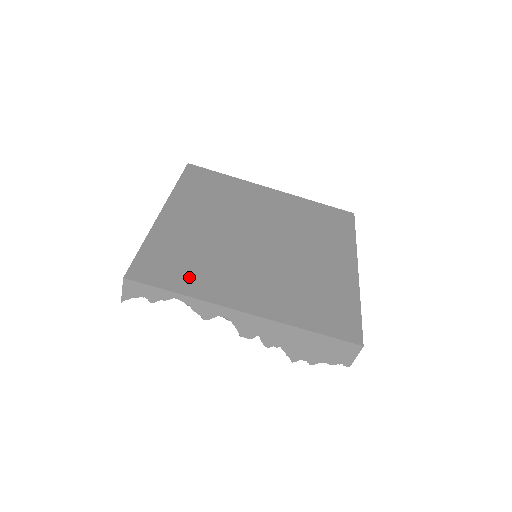
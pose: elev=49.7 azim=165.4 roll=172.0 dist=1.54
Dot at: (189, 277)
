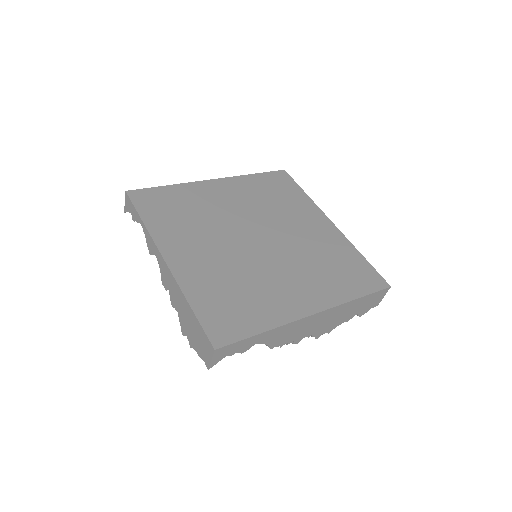
Dot at: (164, 218)
